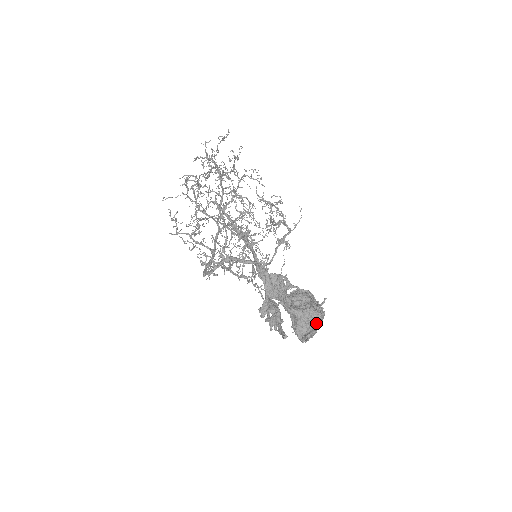
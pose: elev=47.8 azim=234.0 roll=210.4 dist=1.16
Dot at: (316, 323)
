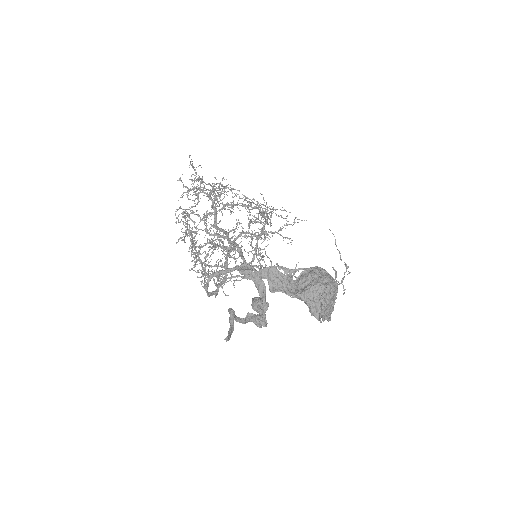
Dot at: (326, 298)
